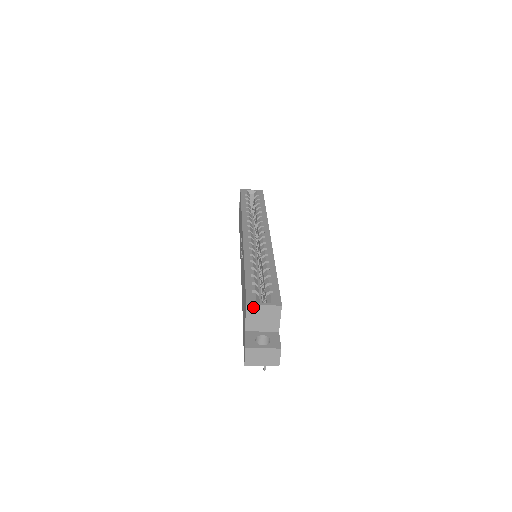
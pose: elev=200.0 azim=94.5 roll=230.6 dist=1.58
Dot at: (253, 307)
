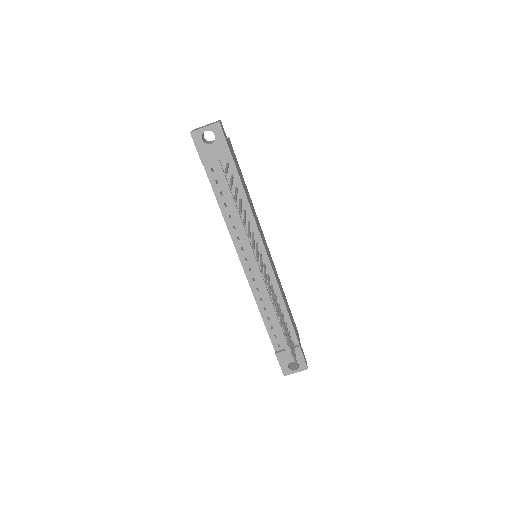
Dot at: occluded
